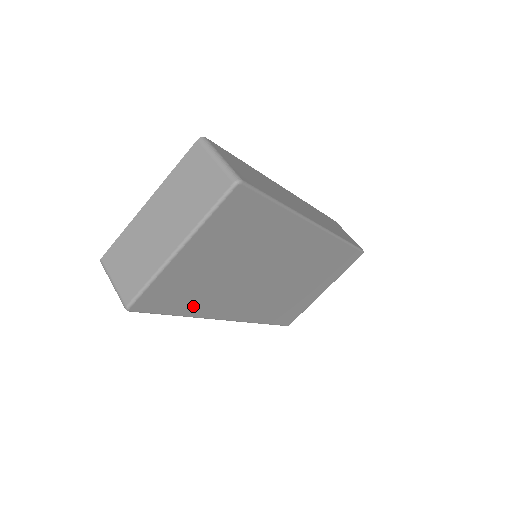
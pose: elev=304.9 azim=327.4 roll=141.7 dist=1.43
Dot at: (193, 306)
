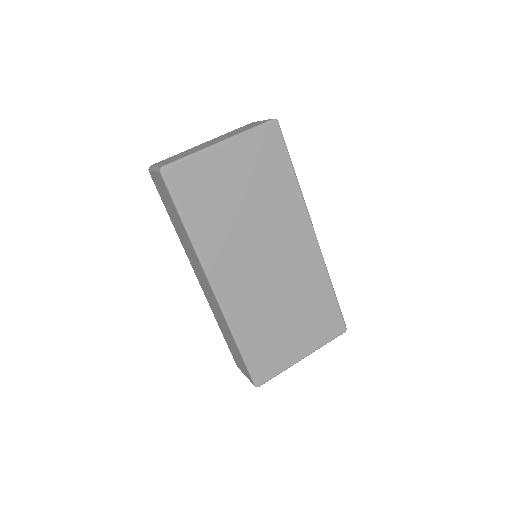
Dot at: (200, 226)
